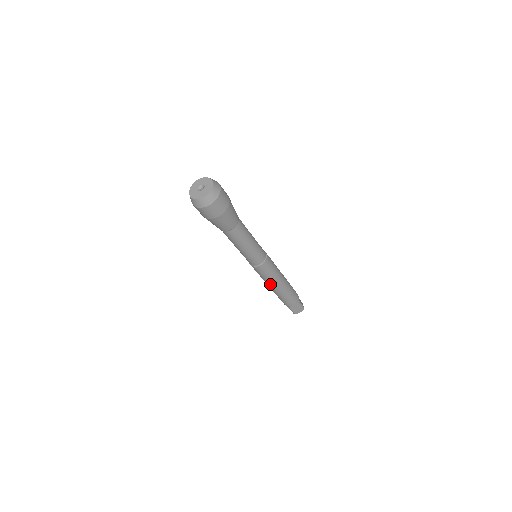
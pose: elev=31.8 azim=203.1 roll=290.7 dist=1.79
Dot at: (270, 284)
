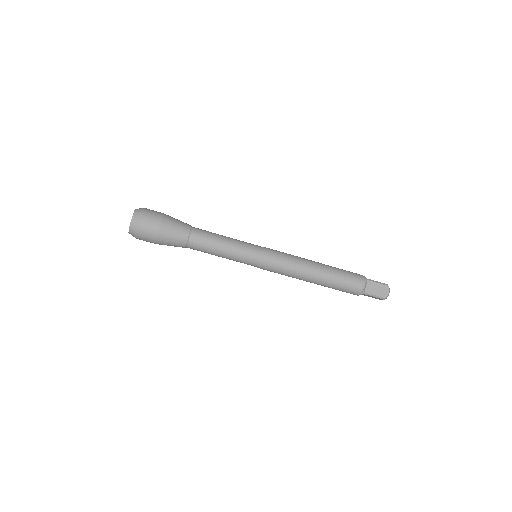
Dot at: (302, 275)
